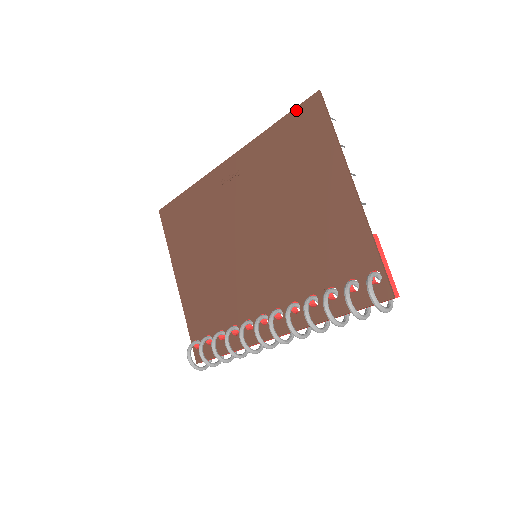
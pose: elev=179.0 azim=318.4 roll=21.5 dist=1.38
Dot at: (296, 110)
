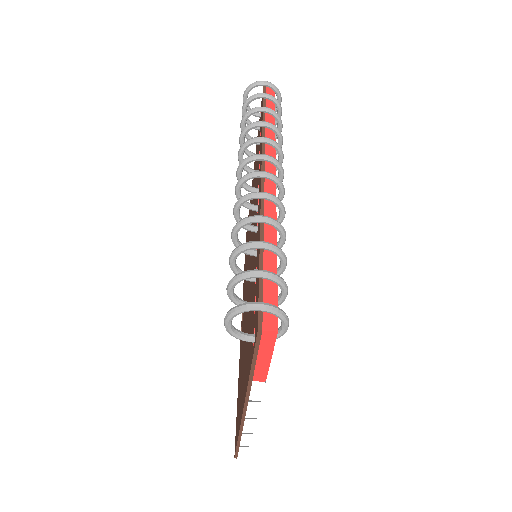
Dot at: occluded
